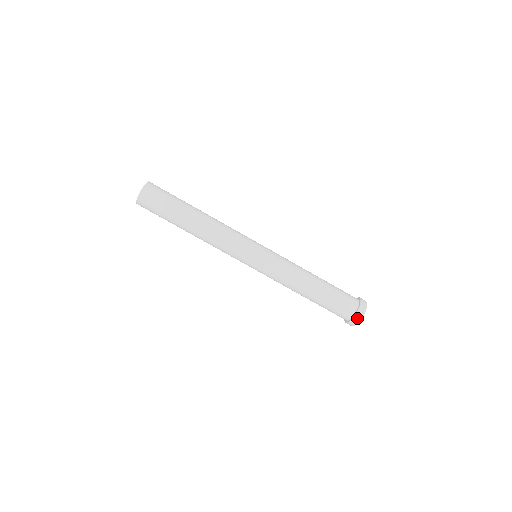
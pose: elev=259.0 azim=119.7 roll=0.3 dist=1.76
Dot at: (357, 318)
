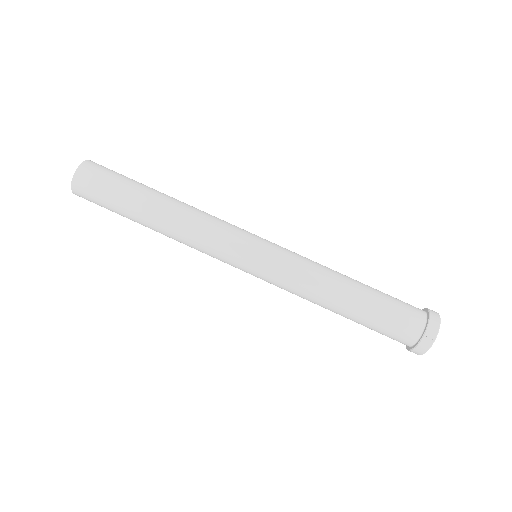
Dot at: (426, 341)
